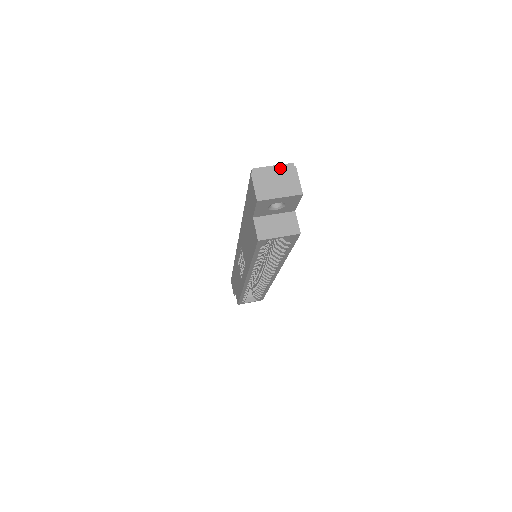
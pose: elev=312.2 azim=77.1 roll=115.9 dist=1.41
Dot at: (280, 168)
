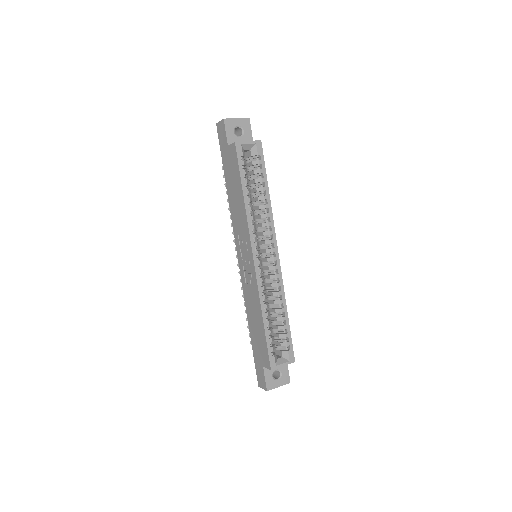
Dot at: occluded
